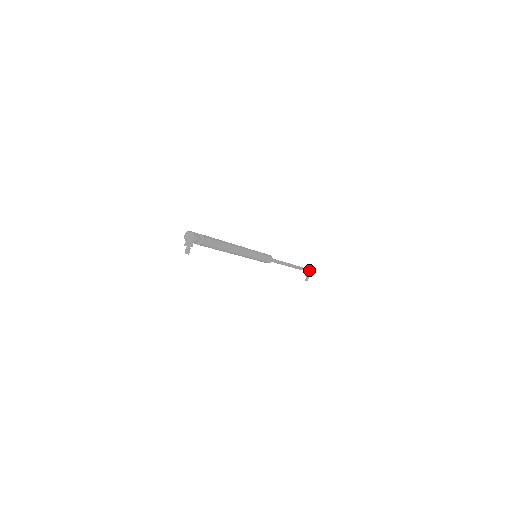
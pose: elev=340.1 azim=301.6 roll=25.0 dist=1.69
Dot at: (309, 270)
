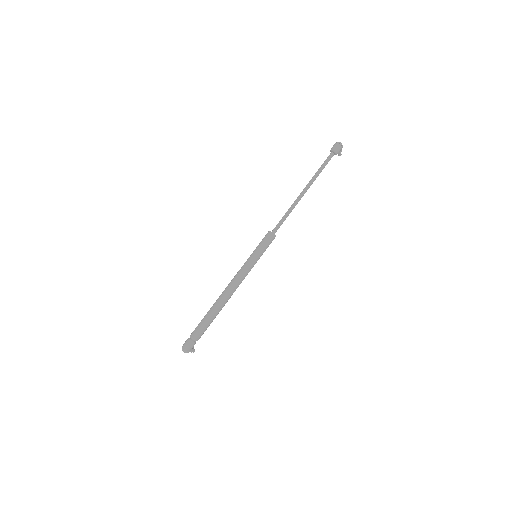
Dot at: (336, 154)
